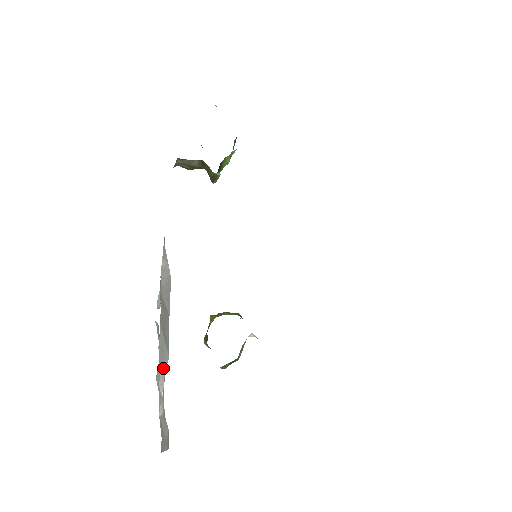
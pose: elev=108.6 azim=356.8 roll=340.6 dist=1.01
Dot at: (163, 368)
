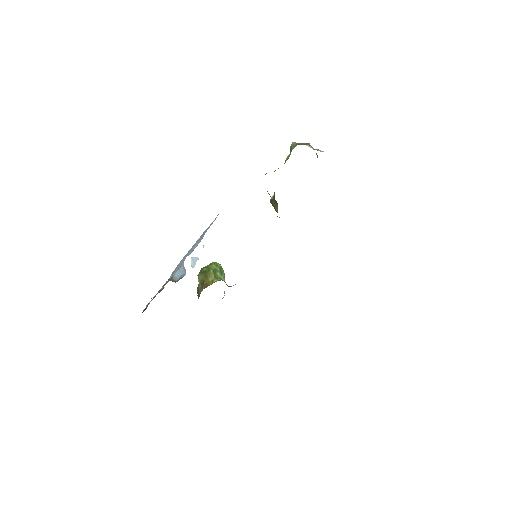
Dot at: occluded
